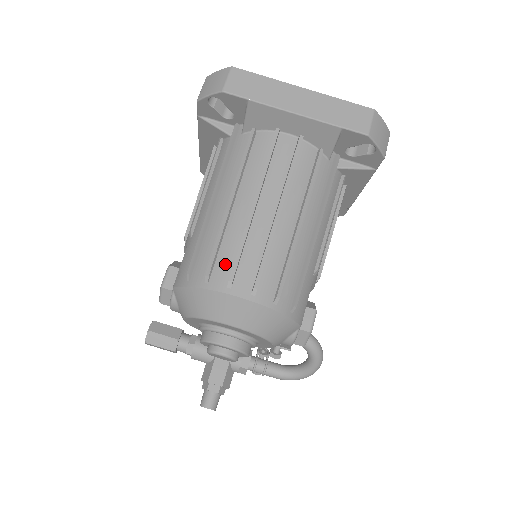
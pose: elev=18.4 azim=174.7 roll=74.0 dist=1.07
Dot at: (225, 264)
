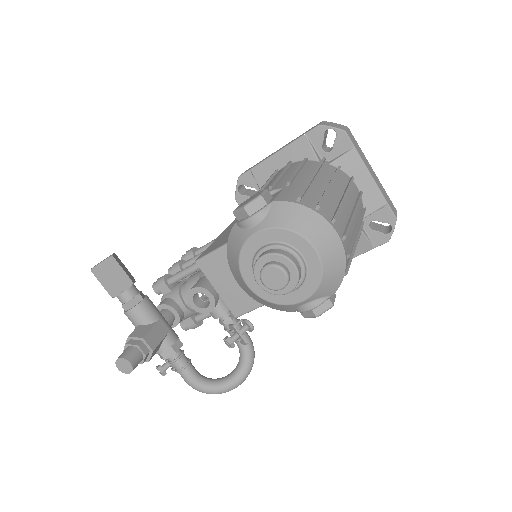
Dot at: (329, 209)
